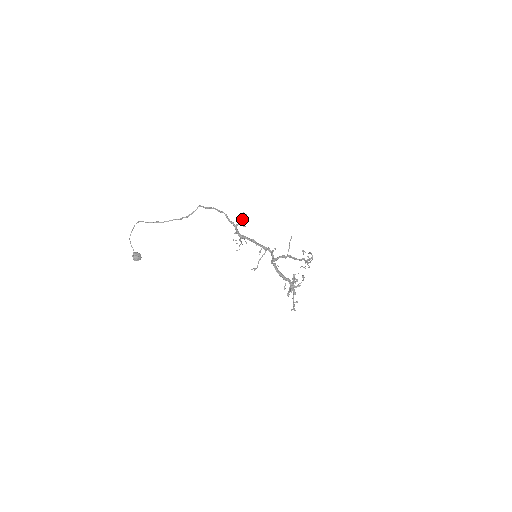
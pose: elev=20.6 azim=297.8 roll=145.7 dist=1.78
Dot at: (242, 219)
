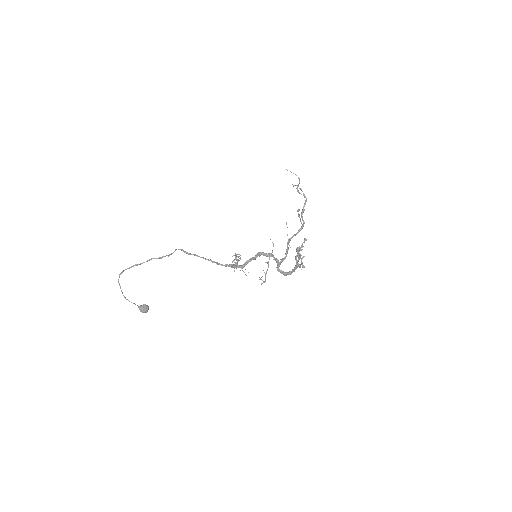
Dot at: (236, 262)
